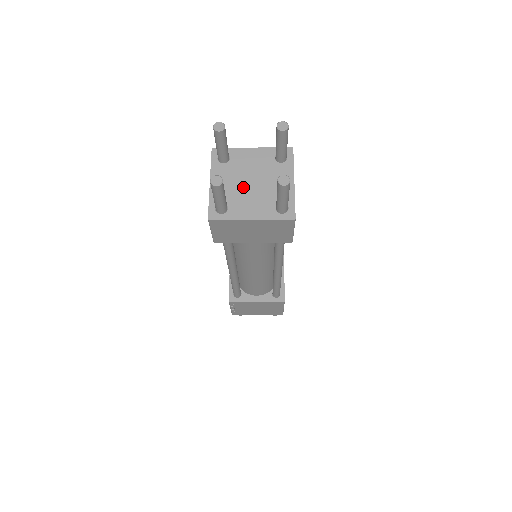
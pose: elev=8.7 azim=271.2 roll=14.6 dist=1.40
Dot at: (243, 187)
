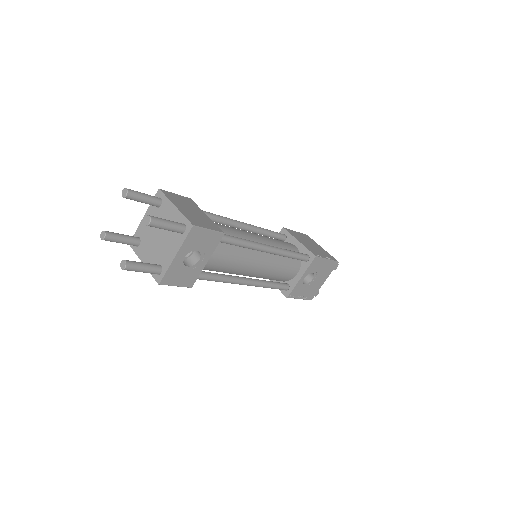
Dot at: (153, 235)
